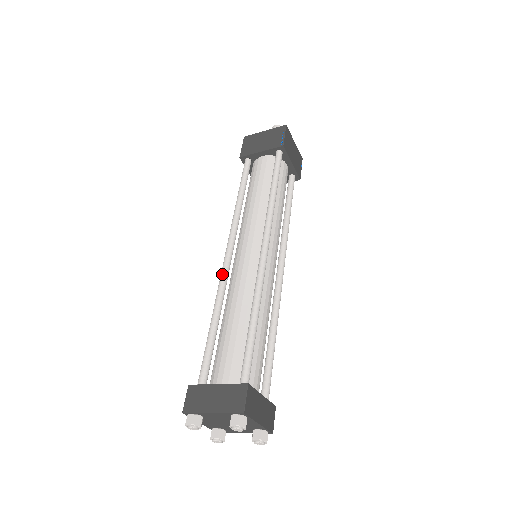
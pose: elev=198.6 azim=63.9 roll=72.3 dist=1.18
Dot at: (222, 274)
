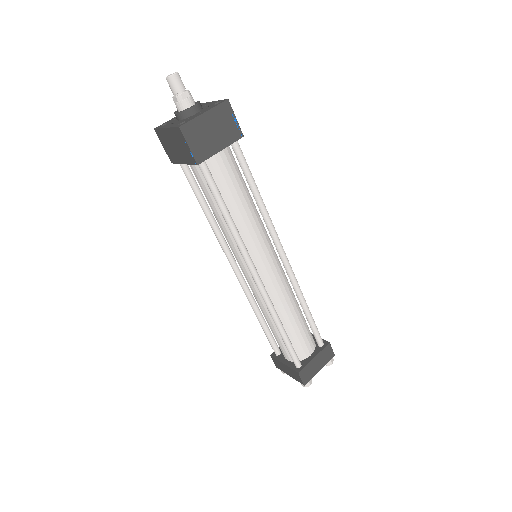
Dot at: (242, 288)
